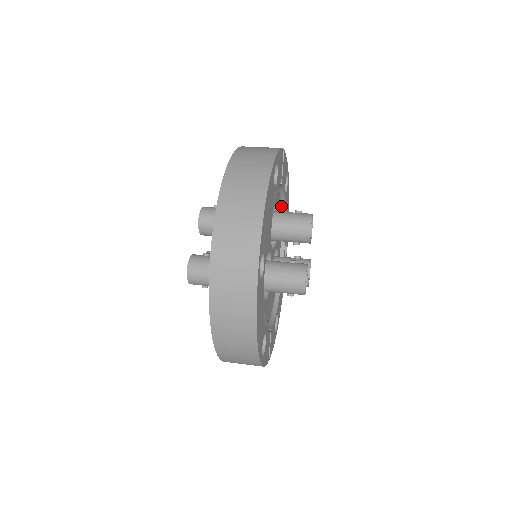
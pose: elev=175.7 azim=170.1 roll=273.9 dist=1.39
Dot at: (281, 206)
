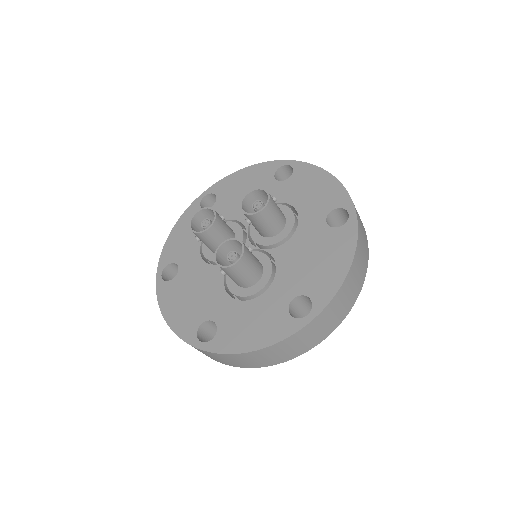
Dot at: occluded
